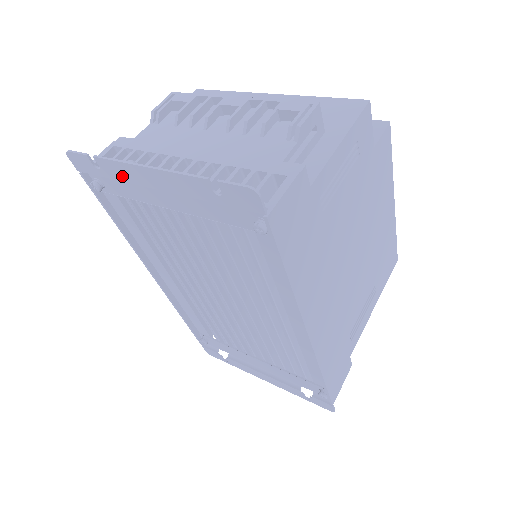
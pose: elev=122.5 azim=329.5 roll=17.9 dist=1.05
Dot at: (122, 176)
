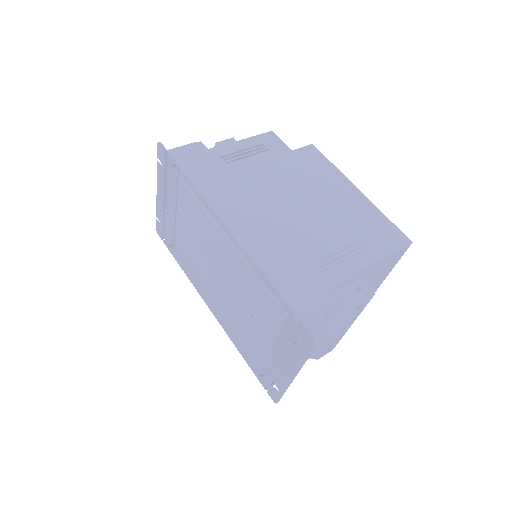
Dot at: (161, 213)
